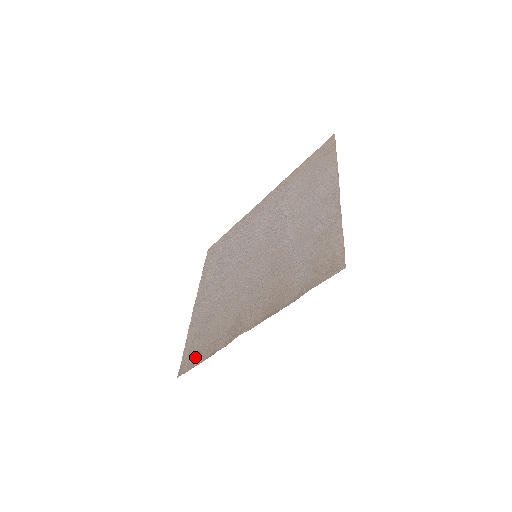
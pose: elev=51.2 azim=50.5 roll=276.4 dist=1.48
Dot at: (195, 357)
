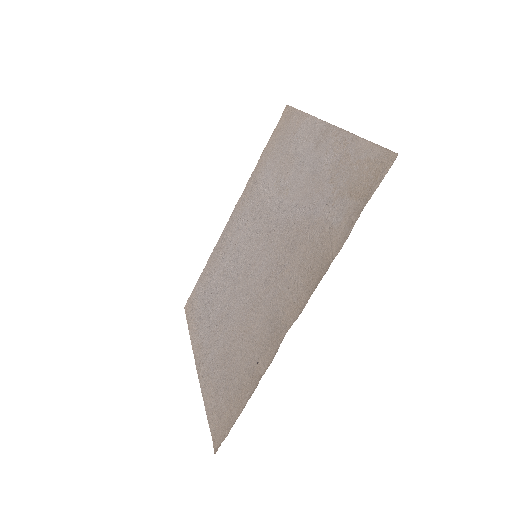
Dot at: (230, 410)
